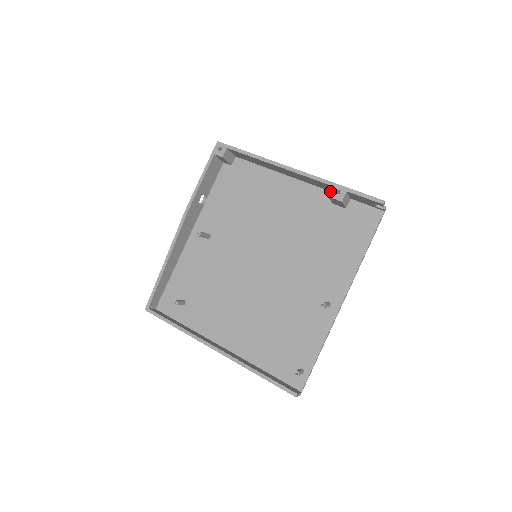
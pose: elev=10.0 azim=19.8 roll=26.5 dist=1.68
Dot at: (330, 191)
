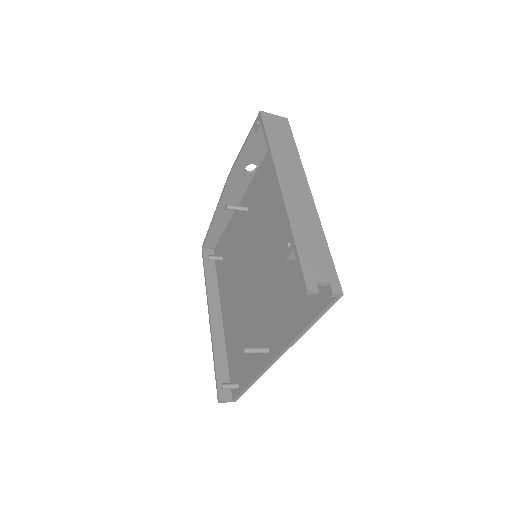
Dot at: (286, 238)
